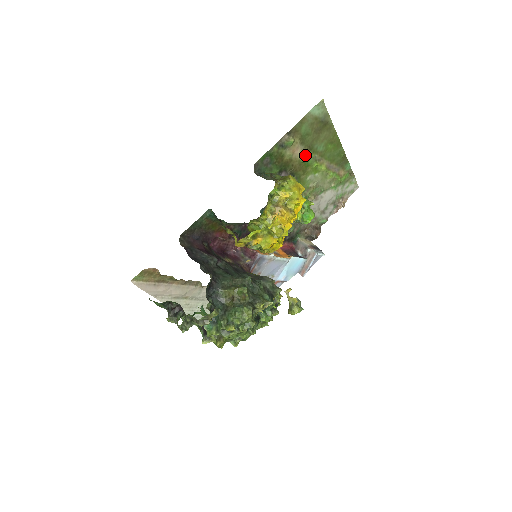
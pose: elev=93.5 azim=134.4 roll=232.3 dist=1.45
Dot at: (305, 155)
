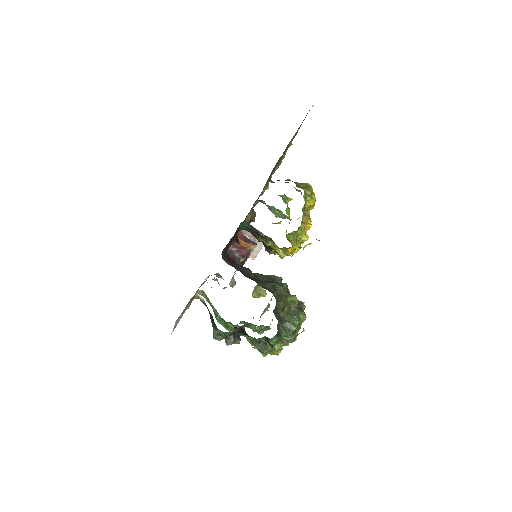
Dot at: (285, 153)
